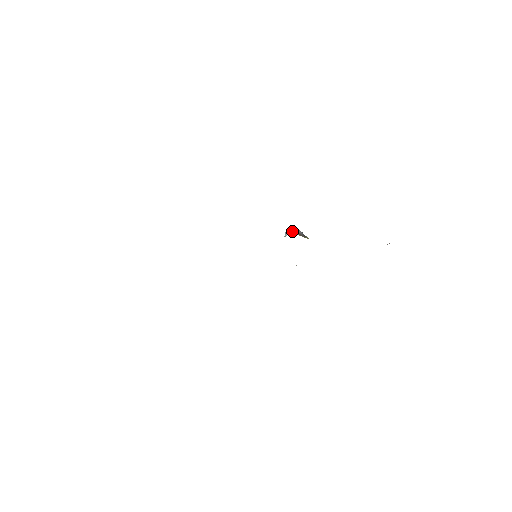
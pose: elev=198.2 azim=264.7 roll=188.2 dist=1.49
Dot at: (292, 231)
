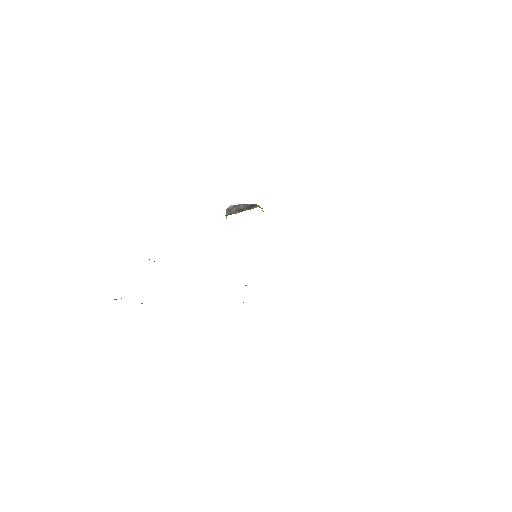
Dot at: (227, 213)
